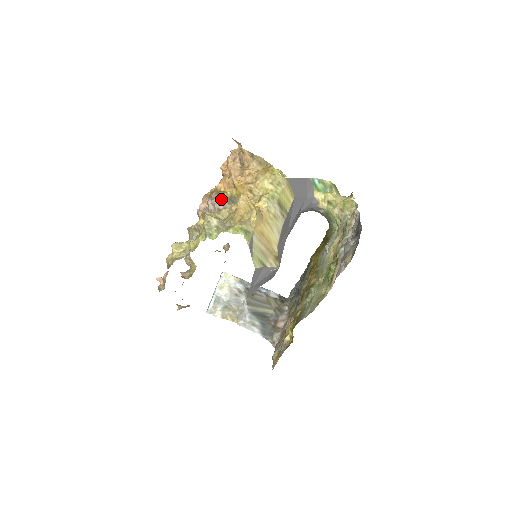
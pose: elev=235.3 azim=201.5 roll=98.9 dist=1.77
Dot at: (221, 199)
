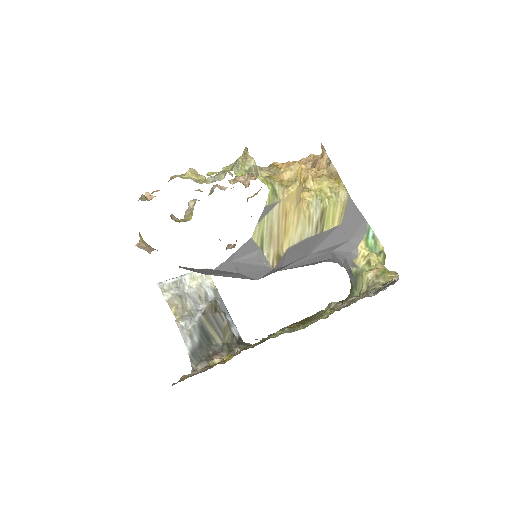
Dot at: (271, 170)
